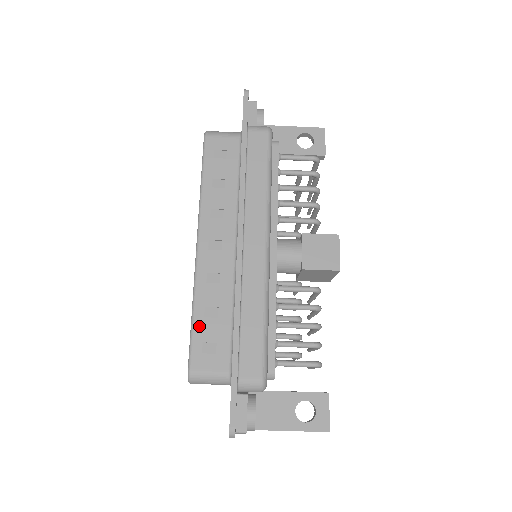
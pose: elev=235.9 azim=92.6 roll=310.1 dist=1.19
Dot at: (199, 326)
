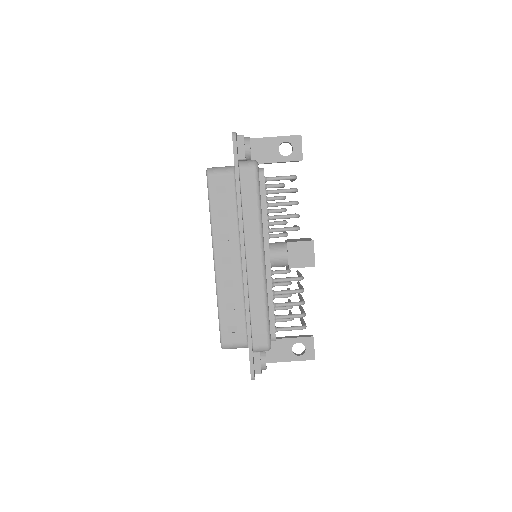
Dot at: (224, 316)
